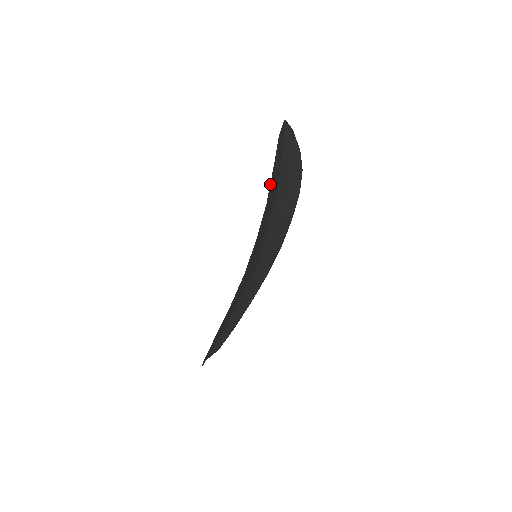
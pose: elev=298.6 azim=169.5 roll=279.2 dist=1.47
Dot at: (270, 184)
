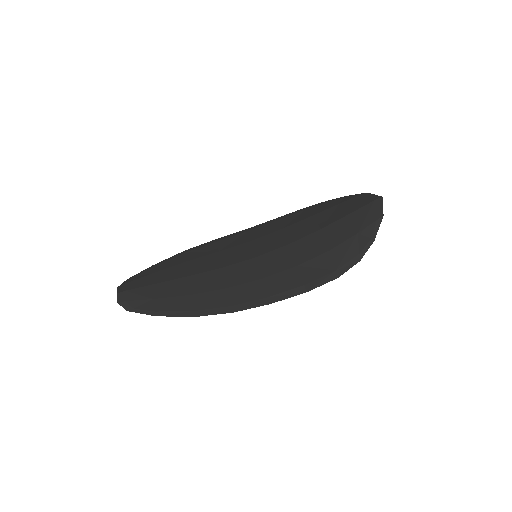
Dot at: (349, 256)
